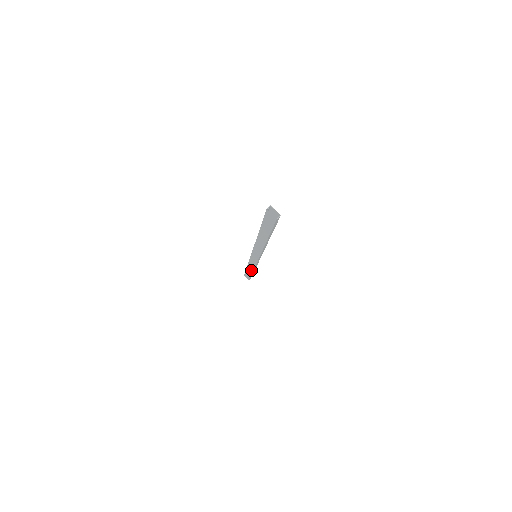
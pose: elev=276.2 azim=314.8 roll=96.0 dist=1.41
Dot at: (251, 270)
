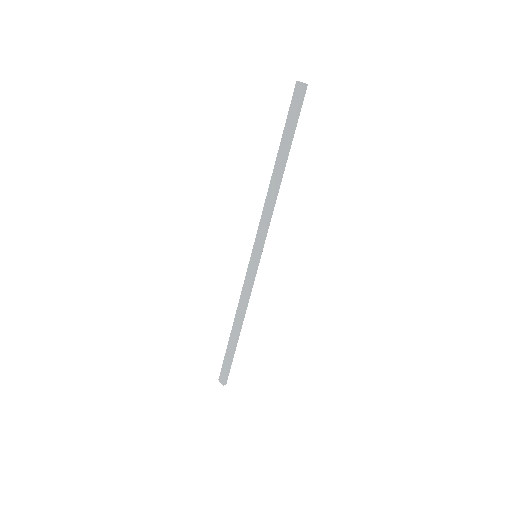
Dot at: (238, 323)
